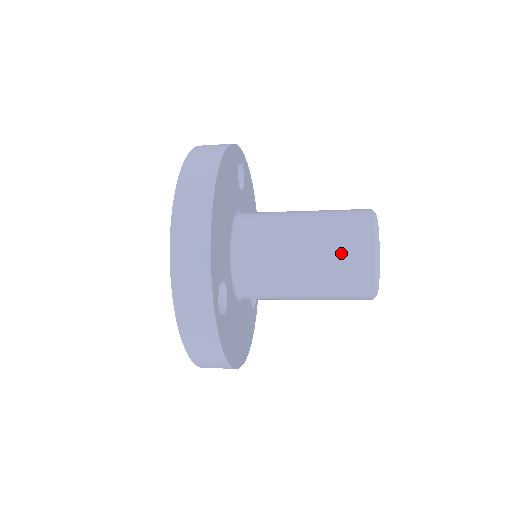
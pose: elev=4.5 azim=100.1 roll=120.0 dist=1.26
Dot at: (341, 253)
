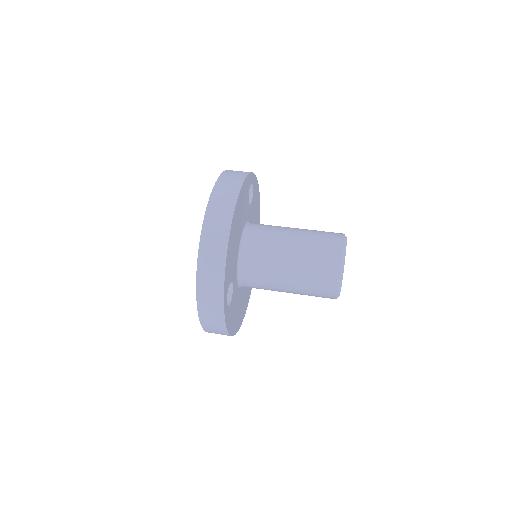
Dot at: (316, 269)
